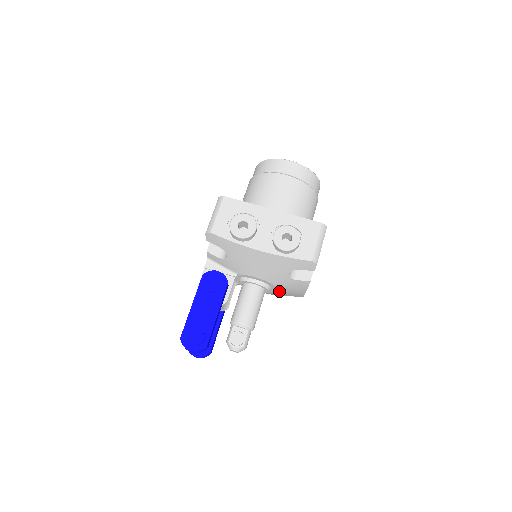
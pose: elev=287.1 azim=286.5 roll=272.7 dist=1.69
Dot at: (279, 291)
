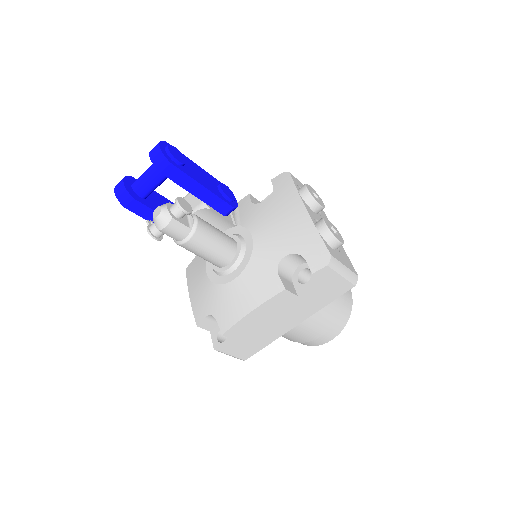
Dot at: (234, 282)
